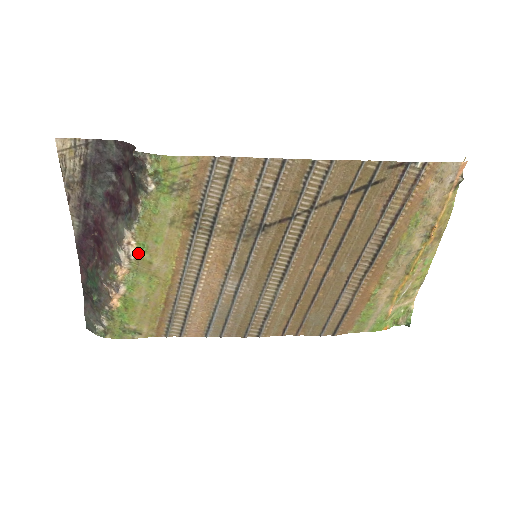
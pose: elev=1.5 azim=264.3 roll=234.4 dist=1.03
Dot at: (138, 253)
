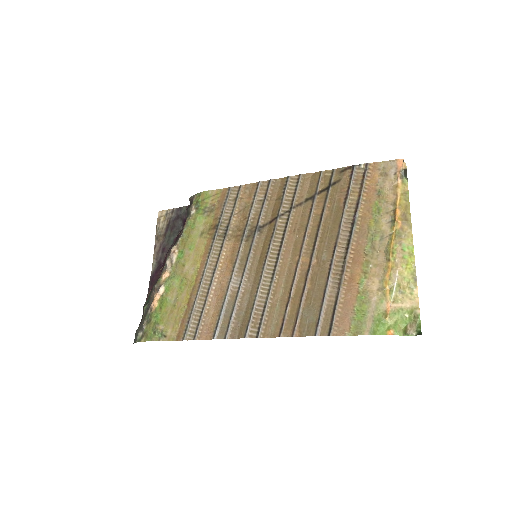
Dot at: (178, 259)
